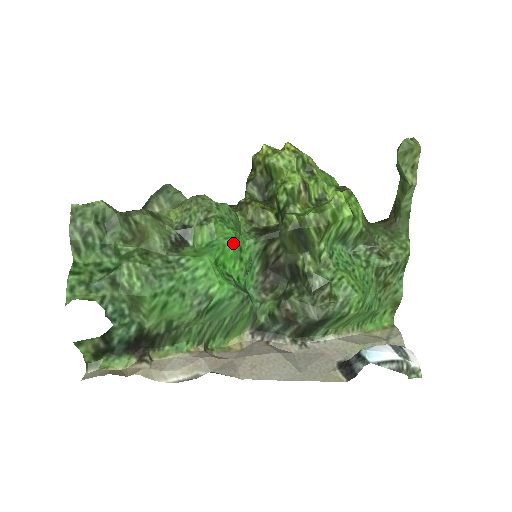
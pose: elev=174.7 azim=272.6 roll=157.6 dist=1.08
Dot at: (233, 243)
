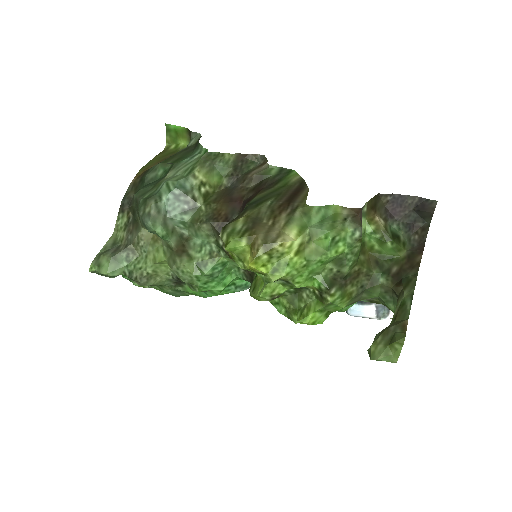
Dot at: (221, 291)
